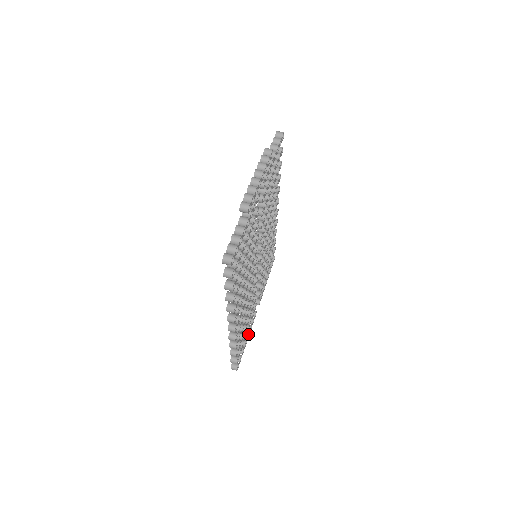
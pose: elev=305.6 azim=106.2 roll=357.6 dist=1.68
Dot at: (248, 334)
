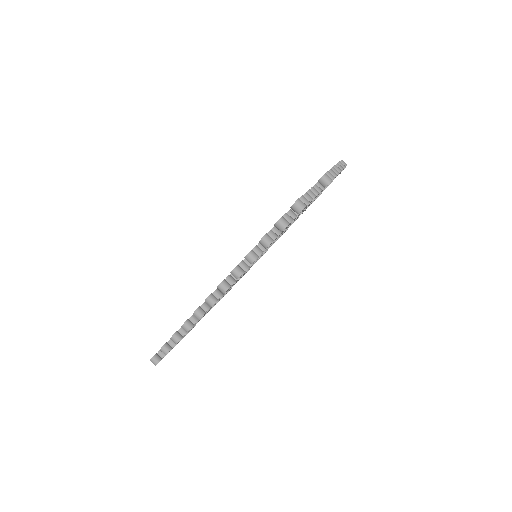
Dot at: (183, 337)
